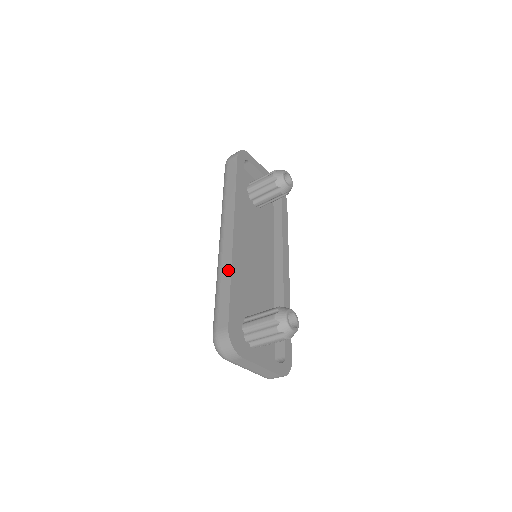
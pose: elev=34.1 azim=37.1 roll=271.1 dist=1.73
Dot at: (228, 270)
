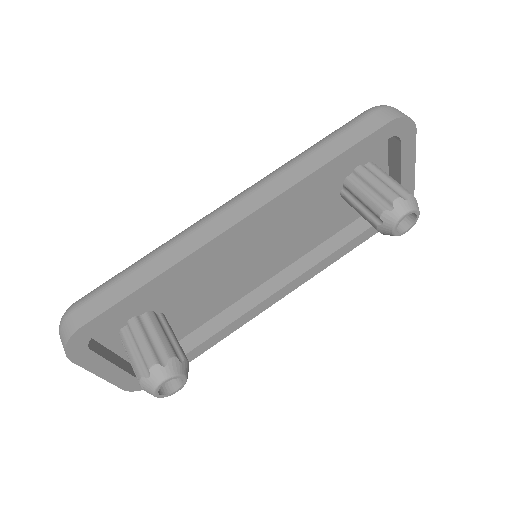
Dot at: (170, 261)
